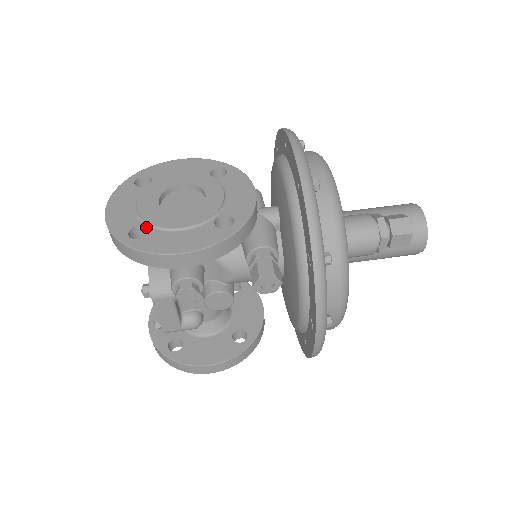
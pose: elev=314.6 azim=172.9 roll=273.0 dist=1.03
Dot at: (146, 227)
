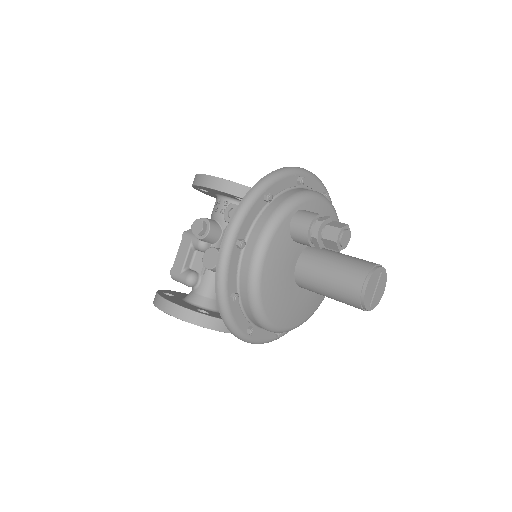
Dot at: occluded
